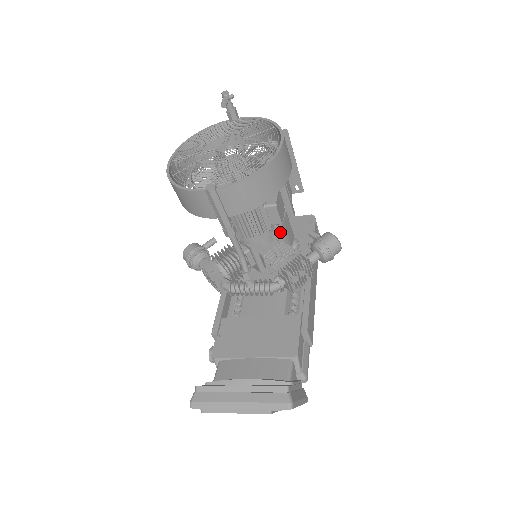
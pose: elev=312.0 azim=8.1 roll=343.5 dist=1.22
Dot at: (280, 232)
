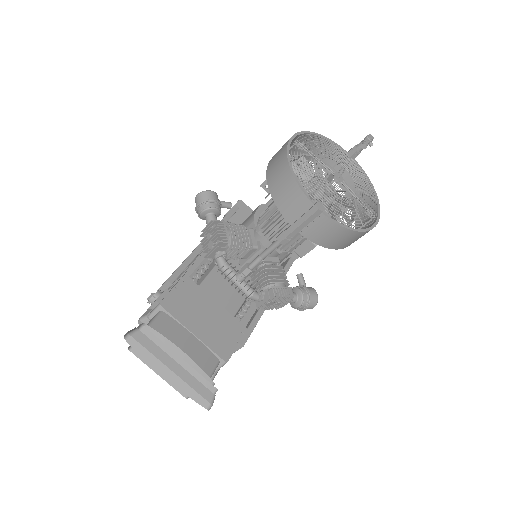
Dot at: (286, 256)
